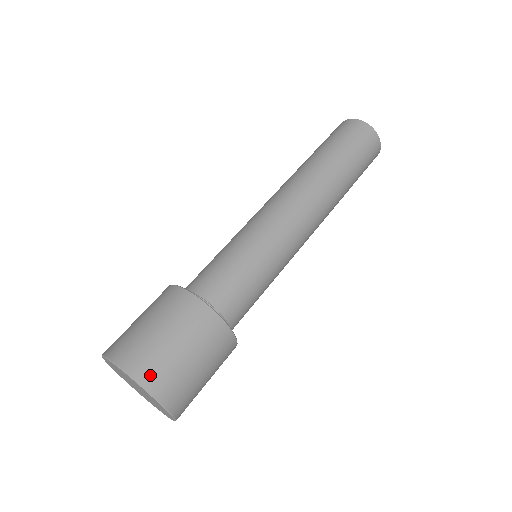
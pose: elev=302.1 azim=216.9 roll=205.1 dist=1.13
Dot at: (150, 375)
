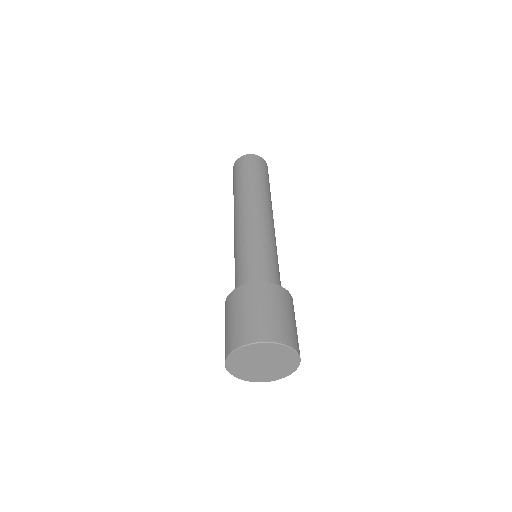
Dot at: (251, 335)
